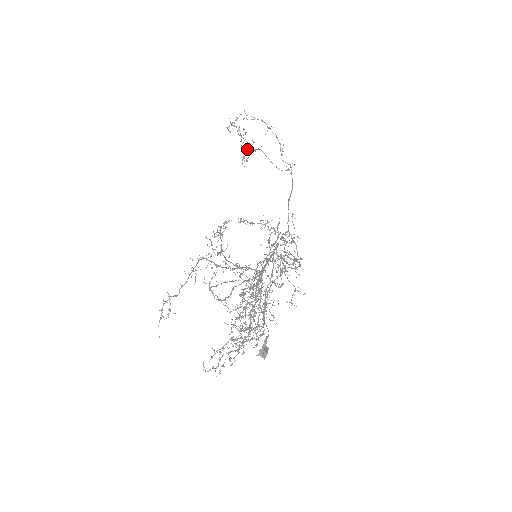
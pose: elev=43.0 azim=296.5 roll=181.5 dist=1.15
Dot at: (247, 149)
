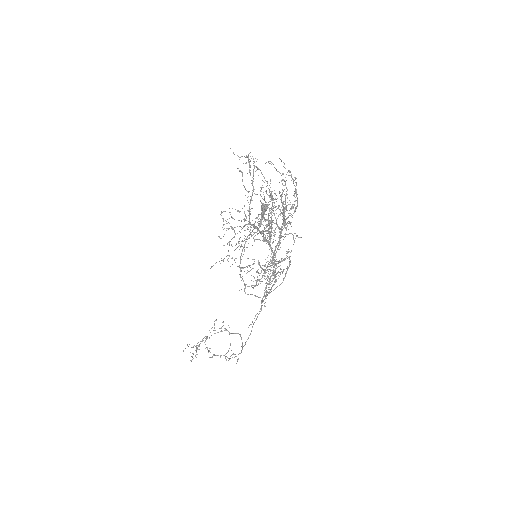
Dot at: (196, 351)
